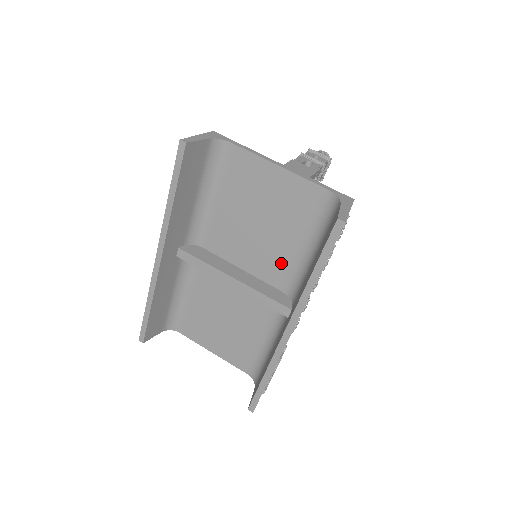
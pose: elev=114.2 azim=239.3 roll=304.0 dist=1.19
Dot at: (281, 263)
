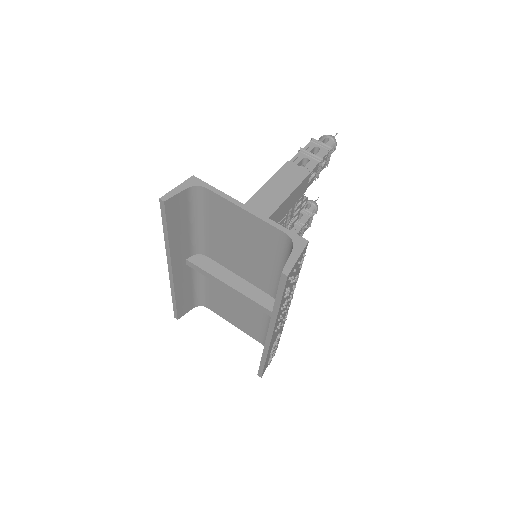
Dot at: (265, 277)
